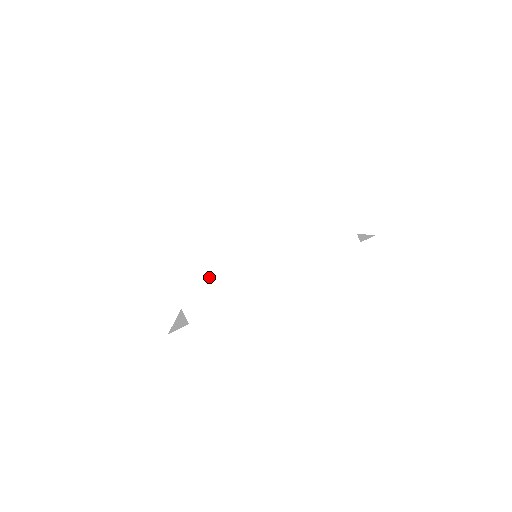
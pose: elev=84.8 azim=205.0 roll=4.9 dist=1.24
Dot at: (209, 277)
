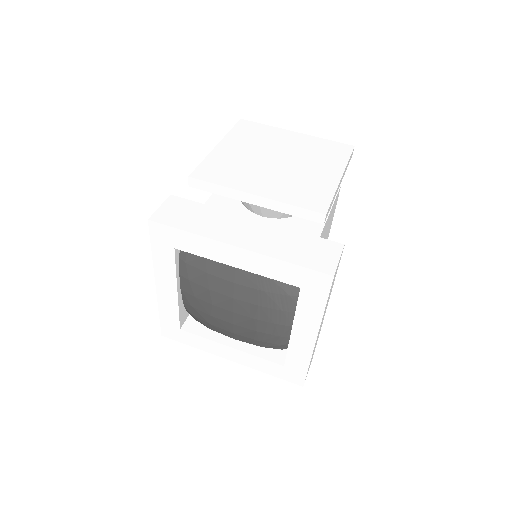
Dot at: (228, 167)
